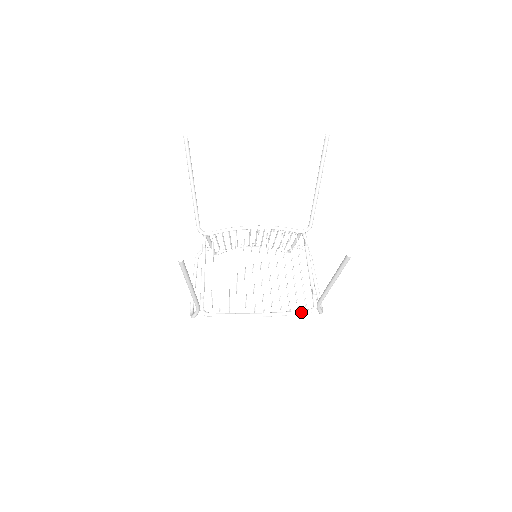
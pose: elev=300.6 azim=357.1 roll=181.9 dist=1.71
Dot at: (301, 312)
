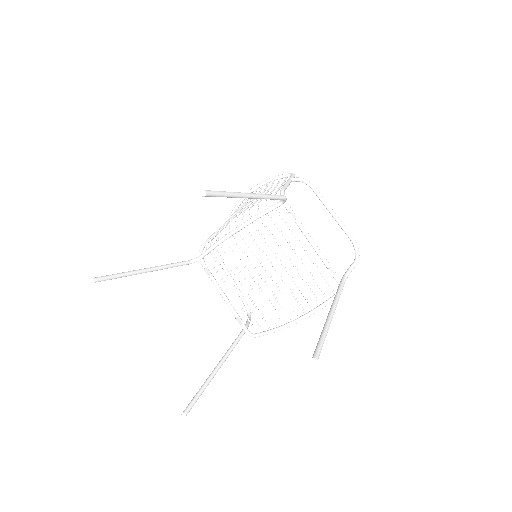
Dot at: (330, 302)
